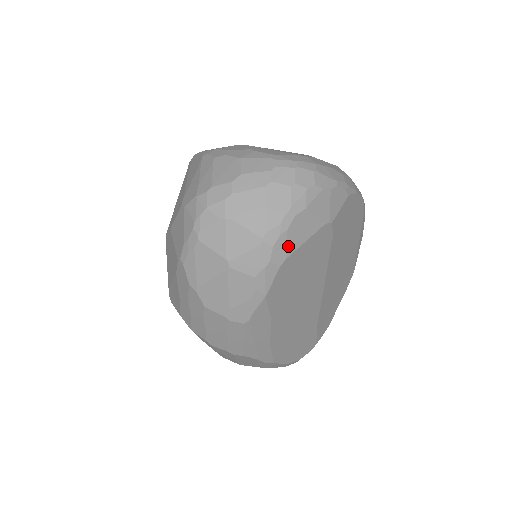
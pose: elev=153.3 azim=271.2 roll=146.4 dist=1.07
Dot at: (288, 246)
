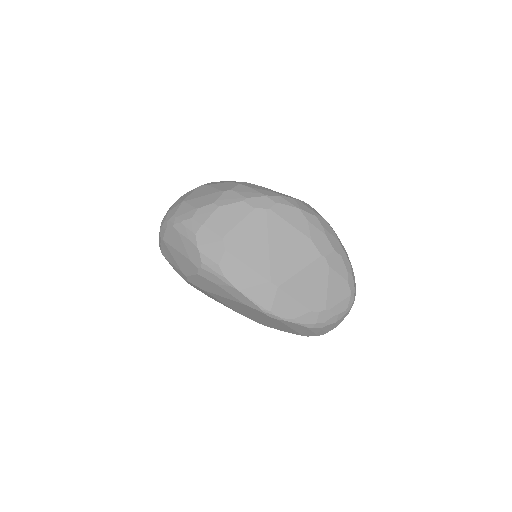
Dot at: occluded
